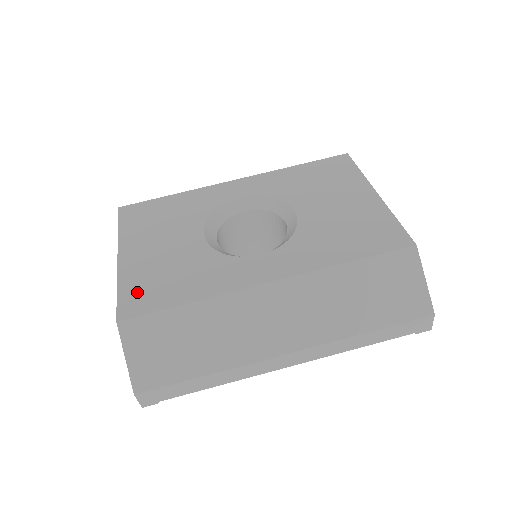
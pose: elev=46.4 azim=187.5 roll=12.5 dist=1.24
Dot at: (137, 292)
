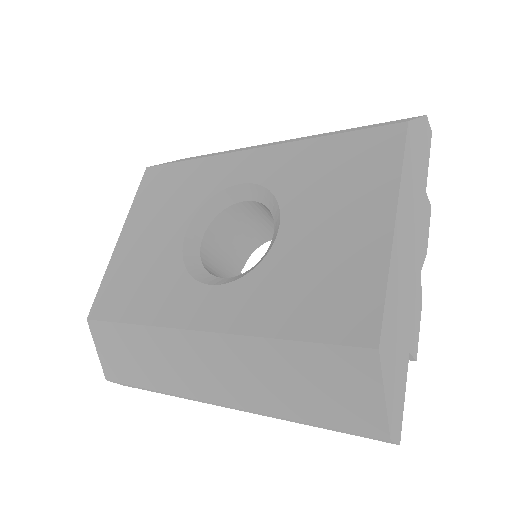
Dot at: (111, 291)
